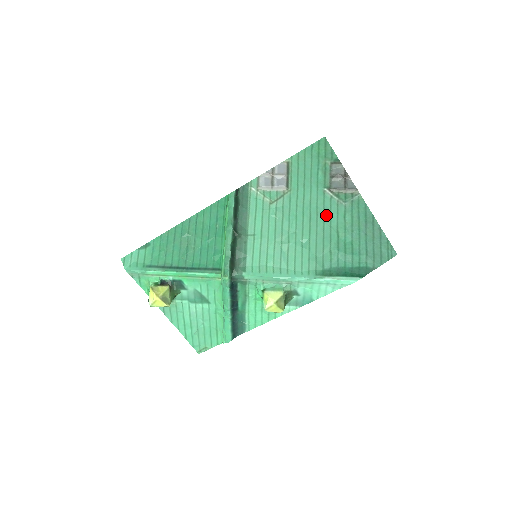
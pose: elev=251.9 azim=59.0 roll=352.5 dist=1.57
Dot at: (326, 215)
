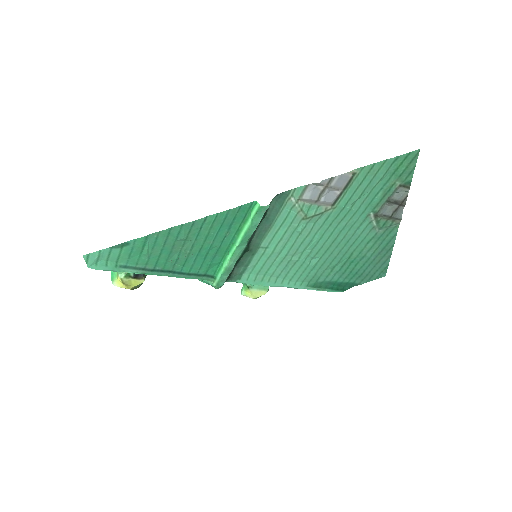
Dot at: (353, 239)
